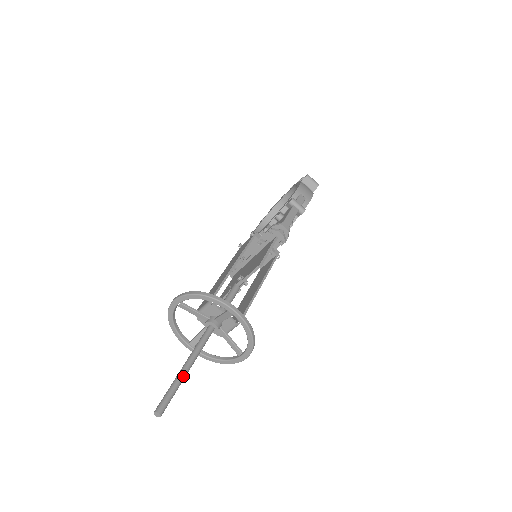
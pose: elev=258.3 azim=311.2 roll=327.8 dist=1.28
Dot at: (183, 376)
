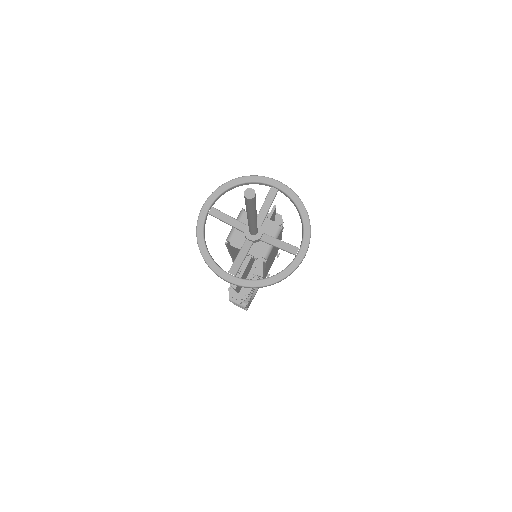
Dot at: occluded
